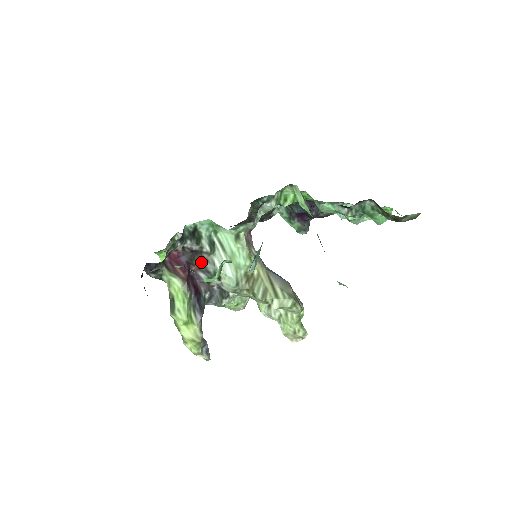
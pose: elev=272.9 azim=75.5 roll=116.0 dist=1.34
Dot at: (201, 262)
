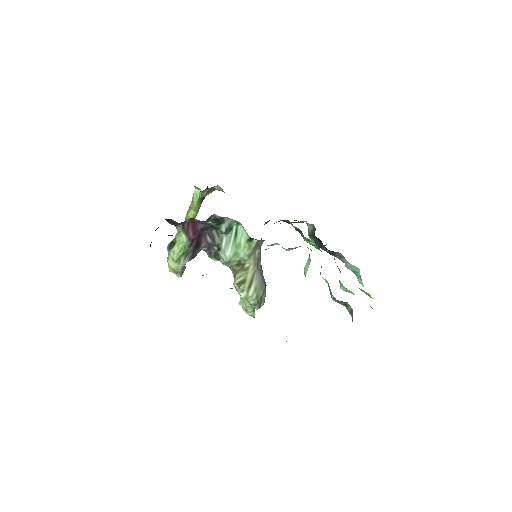
Dot at: (213, 232)
